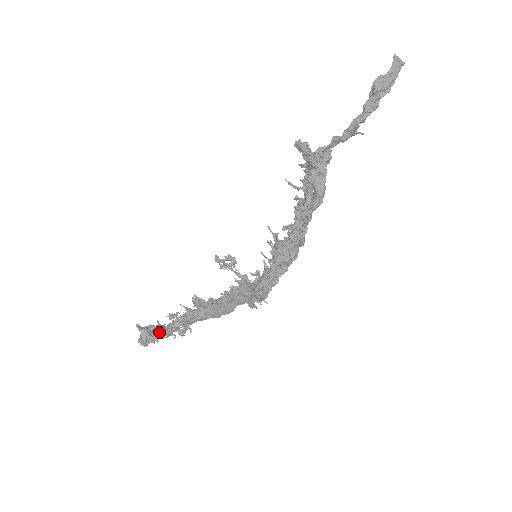
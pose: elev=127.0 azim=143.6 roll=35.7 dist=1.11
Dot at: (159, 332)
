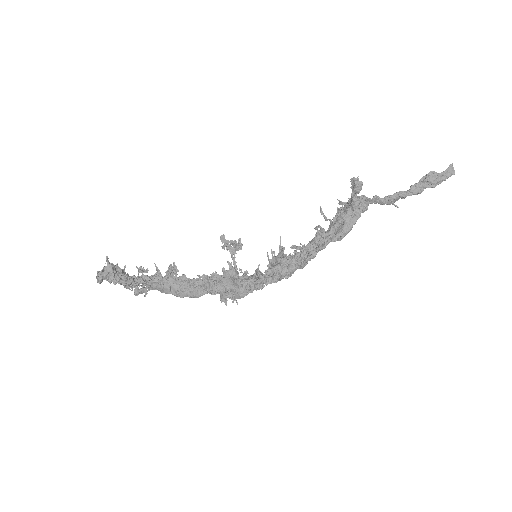
Dot at: (122, 276)
